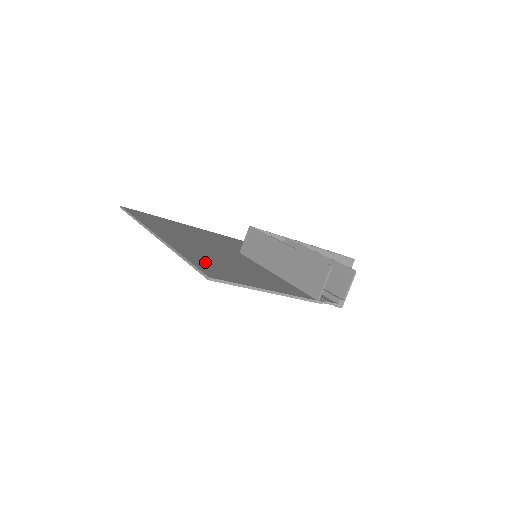
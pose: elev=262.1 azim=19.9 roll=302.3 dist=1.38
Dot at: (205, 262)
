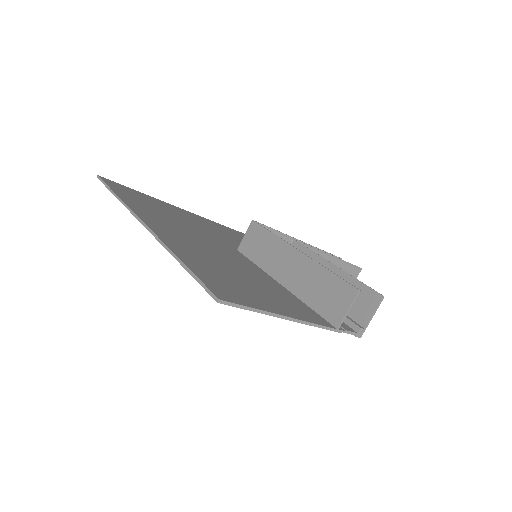
Dot at: (207, 270)
